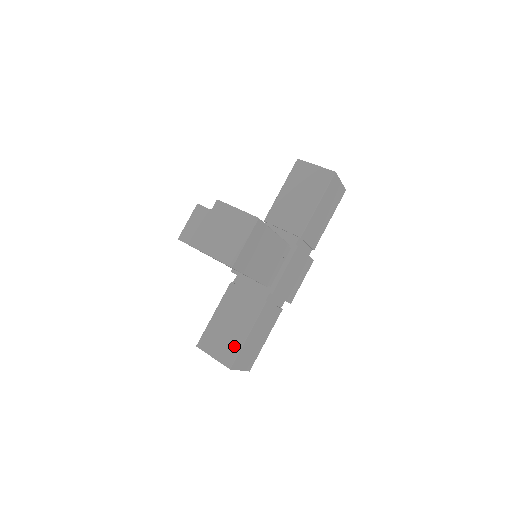
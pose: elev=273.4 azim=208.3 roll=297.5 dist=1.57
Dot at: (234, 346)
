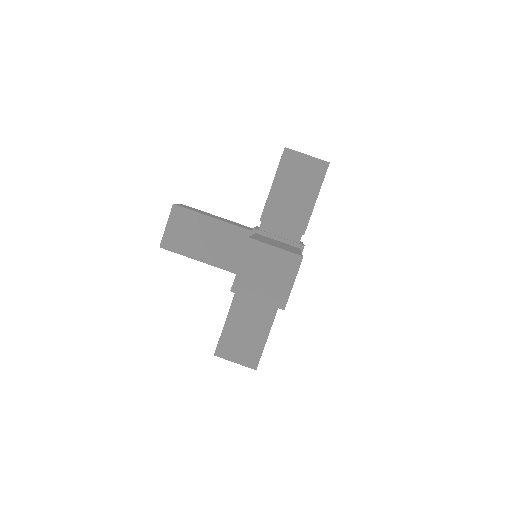
Dot at: (256, 349)
